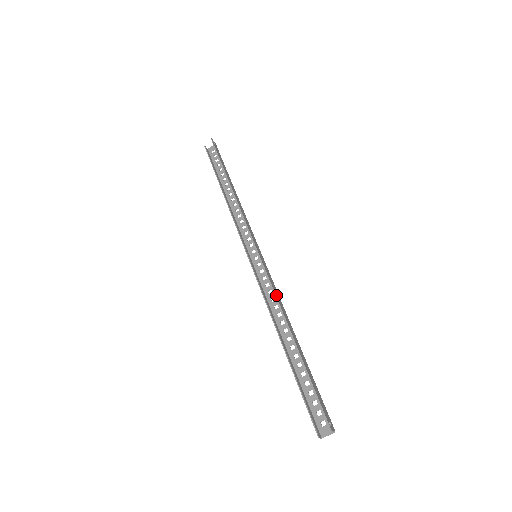
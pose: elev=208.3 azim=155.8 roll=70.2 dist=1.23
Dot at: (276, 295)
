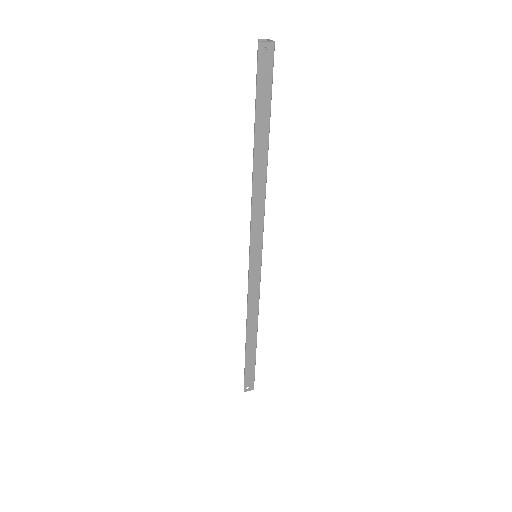
Dot at: (249, 307)
